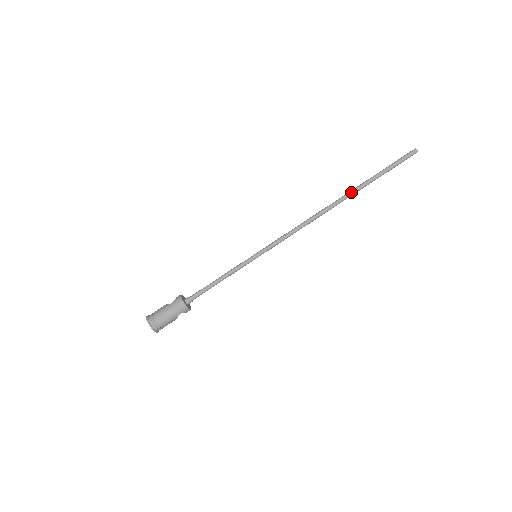
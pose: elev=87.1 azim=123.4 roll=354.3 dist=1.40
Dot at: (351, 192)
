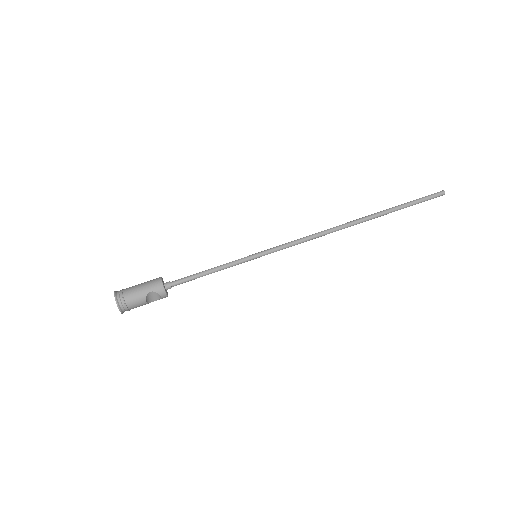
Dot at: (370, 215)
